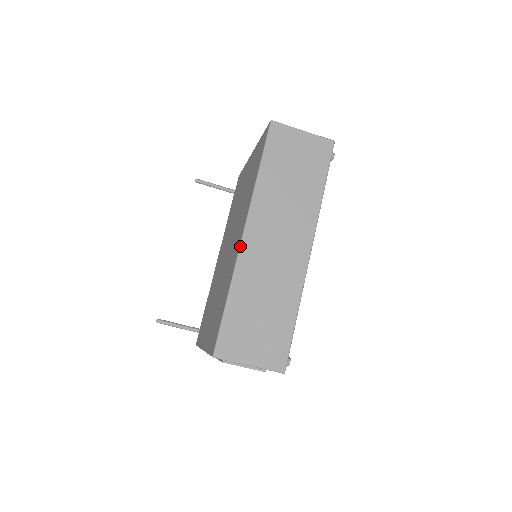
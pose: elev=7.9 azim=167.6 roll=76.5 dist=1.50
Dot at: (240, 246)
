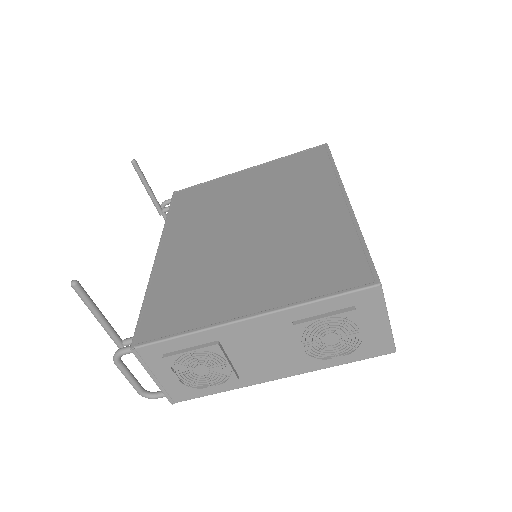
Dot at: occluded
